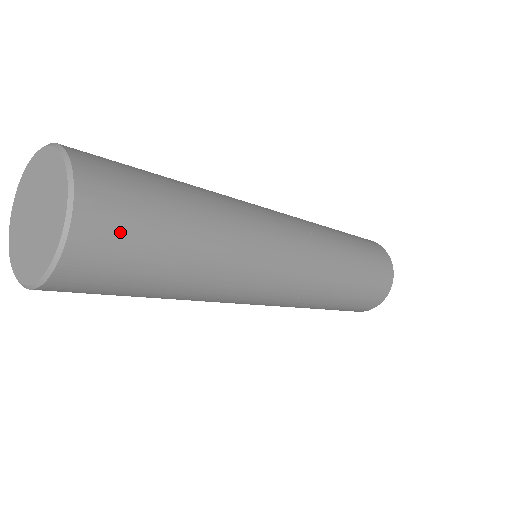
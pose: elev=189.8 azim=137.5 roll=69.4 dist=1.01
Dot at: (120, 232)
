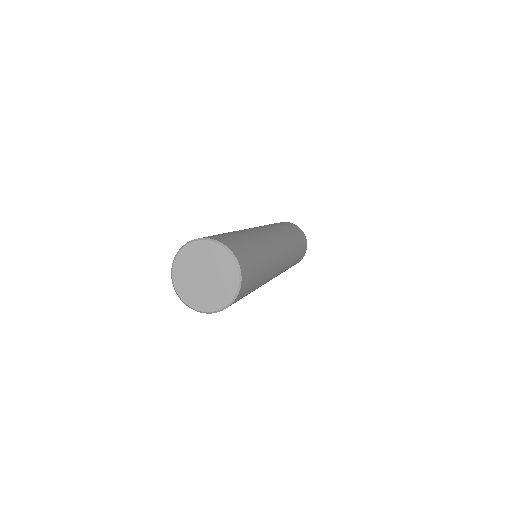
Dot at: (250, 276)
